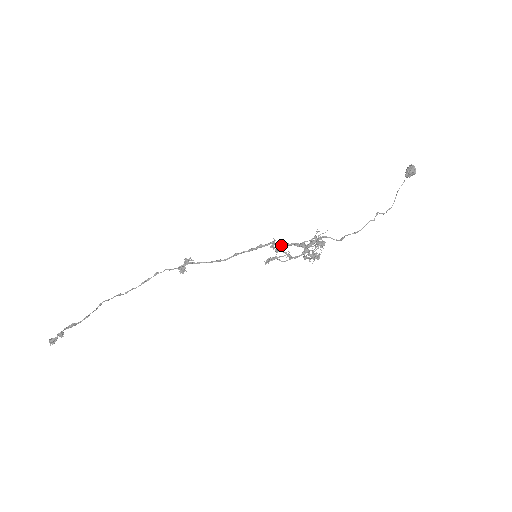
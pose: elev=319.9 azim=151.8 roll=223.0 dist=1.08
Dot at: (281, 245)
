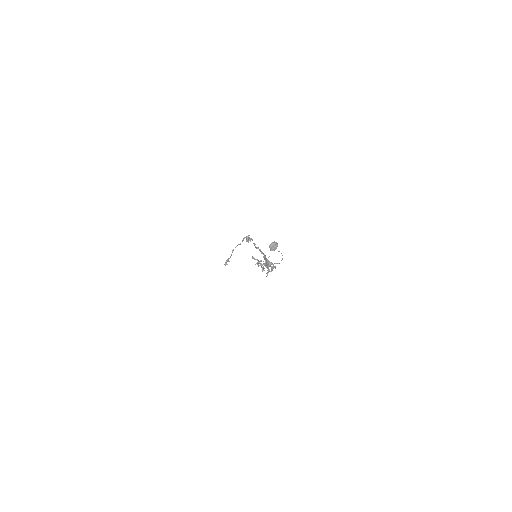
Dot at: (262, 253)
